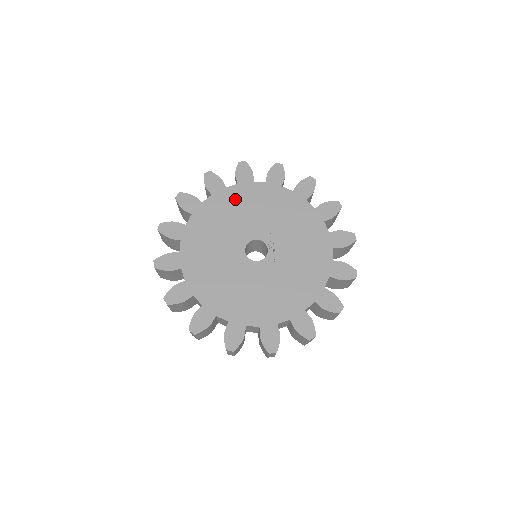
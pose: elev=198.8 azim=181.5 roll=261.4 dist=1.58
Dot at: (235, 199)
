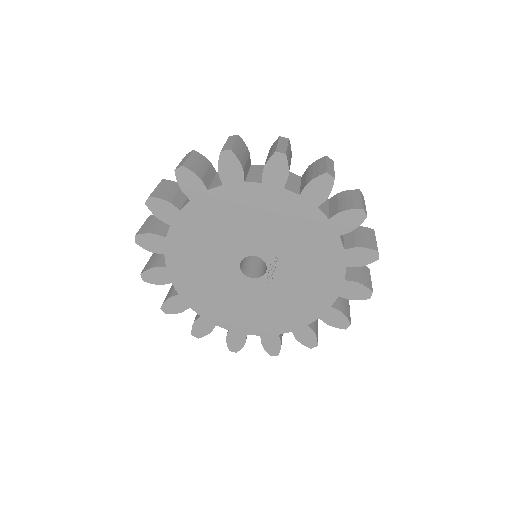
Dot at: (251, 202)
